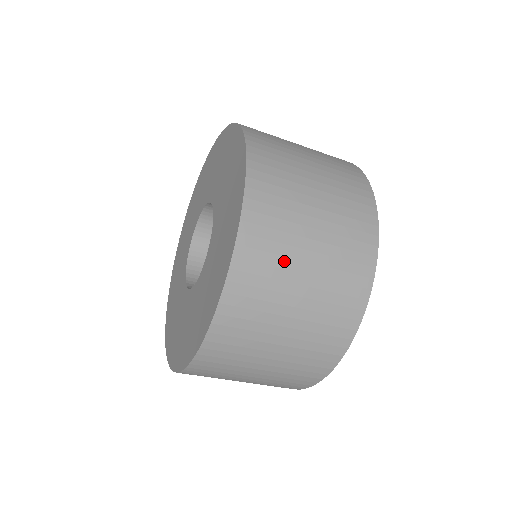
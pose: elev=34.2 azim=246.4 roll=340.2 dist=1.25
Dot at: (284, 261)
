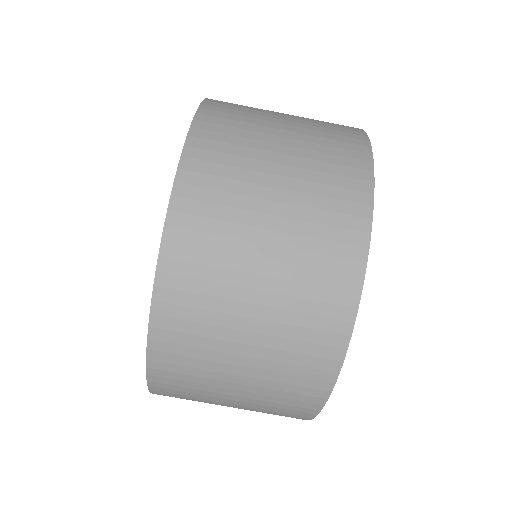
Dot at: (240, 200)
